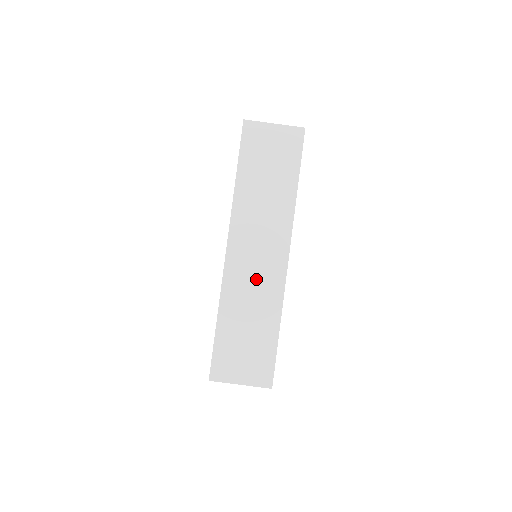
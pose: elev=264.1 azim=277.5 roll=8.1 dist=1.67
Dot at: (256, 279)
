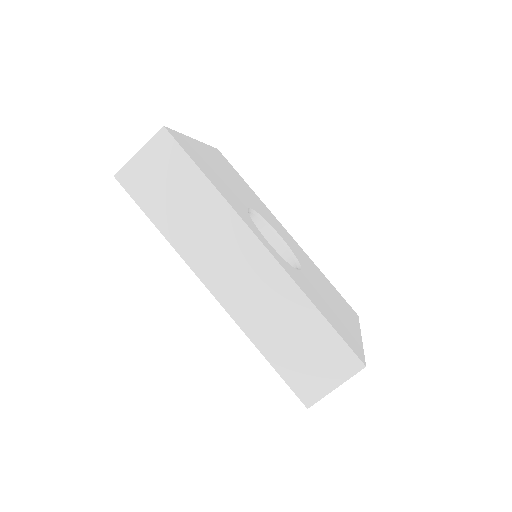
Dot at: (258, 291)
